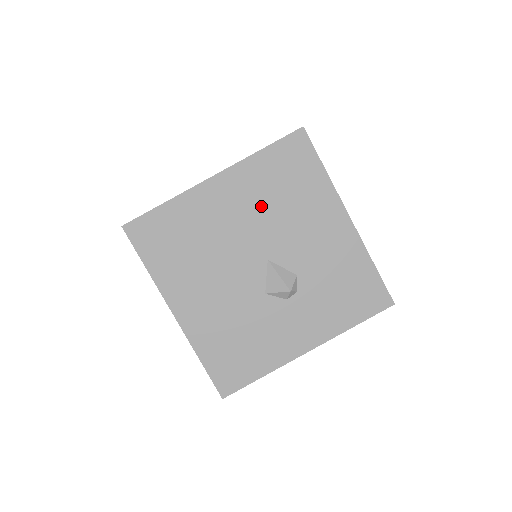
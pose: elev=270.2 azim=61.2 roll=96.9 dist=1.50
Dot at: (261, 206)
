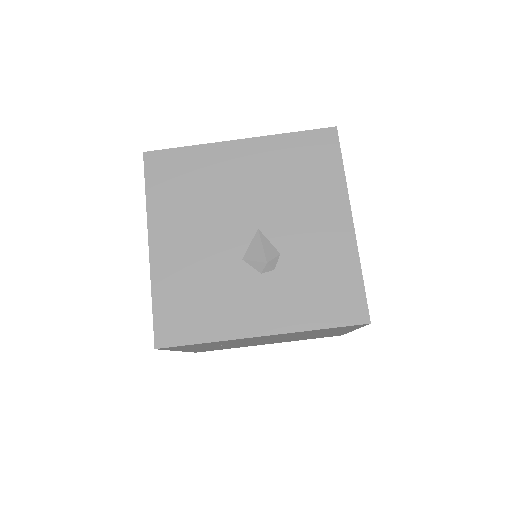
Dot at: (272, 179)
